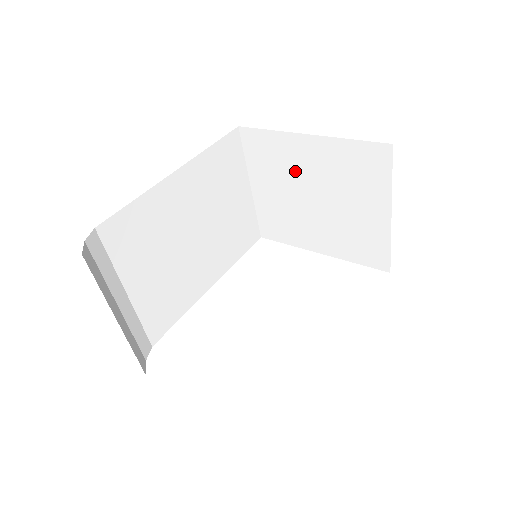
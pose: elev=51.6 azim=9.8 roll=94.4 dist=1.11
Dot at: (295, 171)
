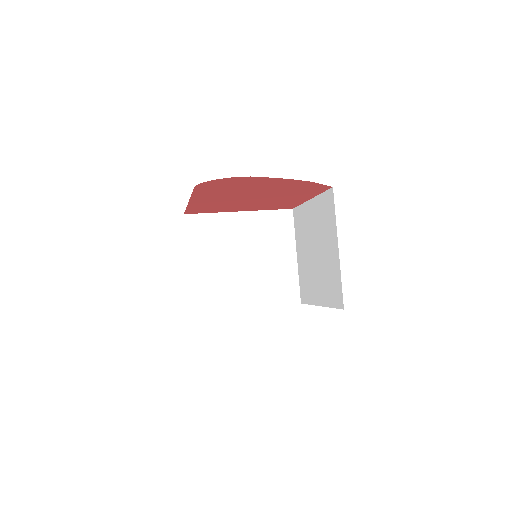
Dot at: (229, 240)
